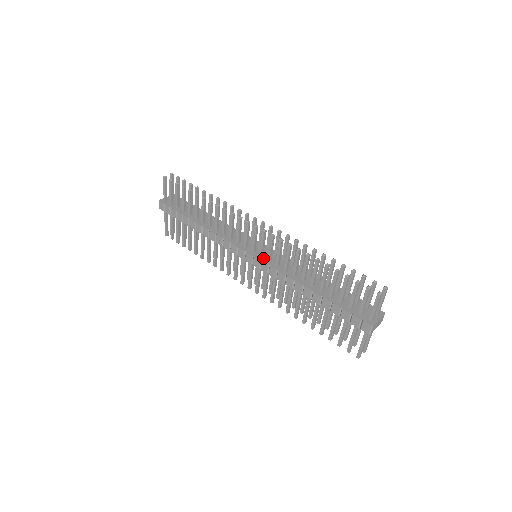
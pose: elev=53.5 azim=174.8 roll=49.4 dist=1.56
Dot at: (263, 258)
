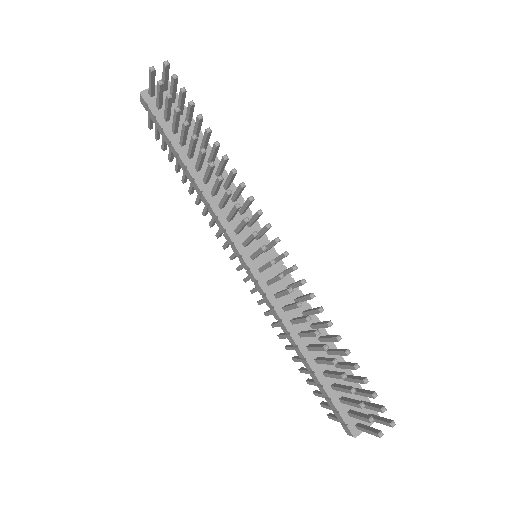
Dot at: (262, 276)
